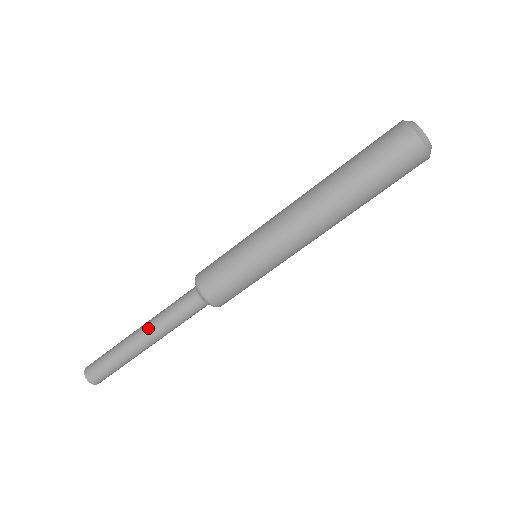
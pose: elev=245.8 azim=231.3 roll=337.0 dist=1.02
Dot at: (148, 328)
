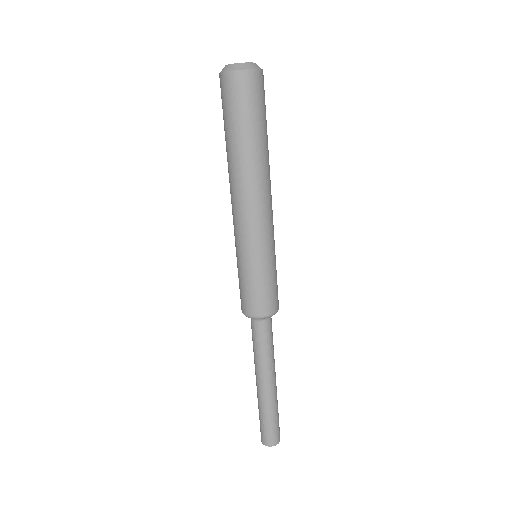
Dot at: (256, 372)
